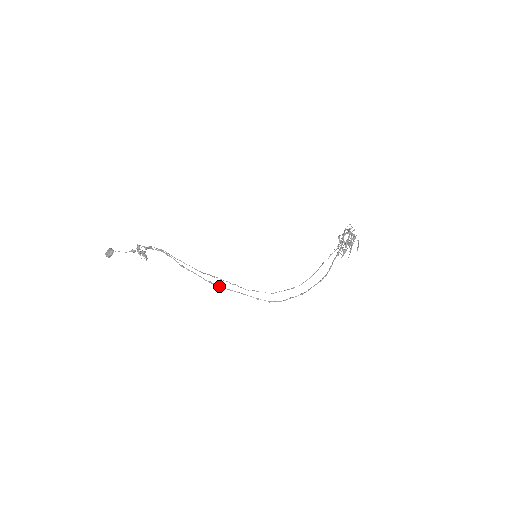
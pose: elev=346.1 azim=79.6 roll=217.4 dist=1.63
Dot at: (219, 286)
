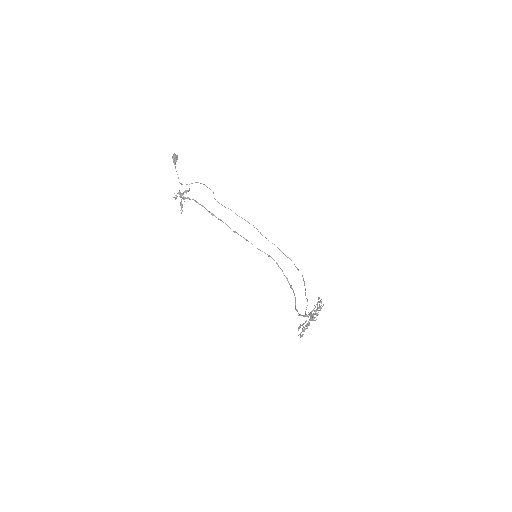
Dot at: (241, 236)
